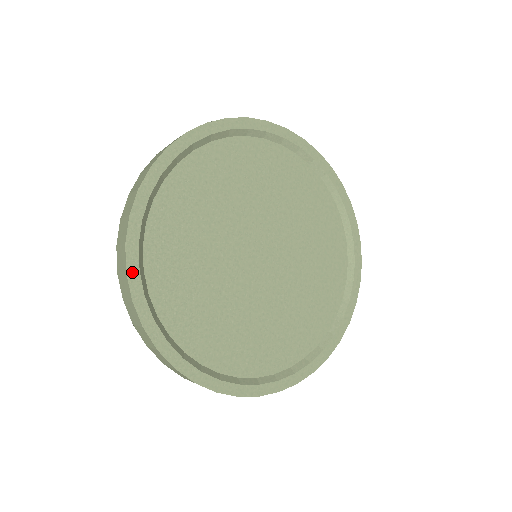
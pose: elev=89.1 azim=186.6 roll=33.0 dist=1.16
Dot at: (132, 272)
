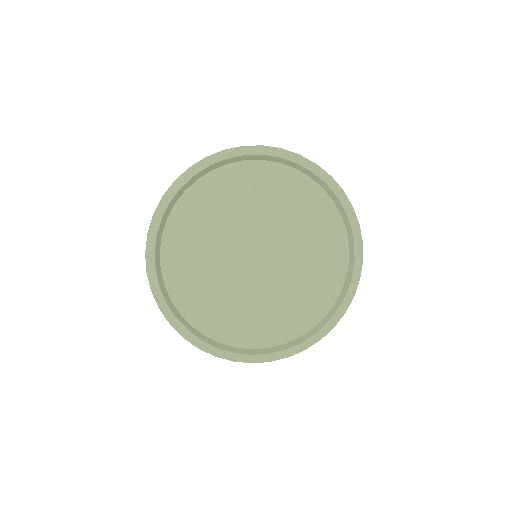
Dot at: (155, 290)
